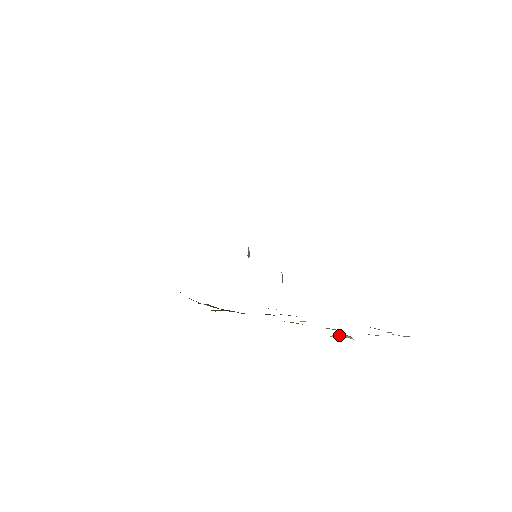
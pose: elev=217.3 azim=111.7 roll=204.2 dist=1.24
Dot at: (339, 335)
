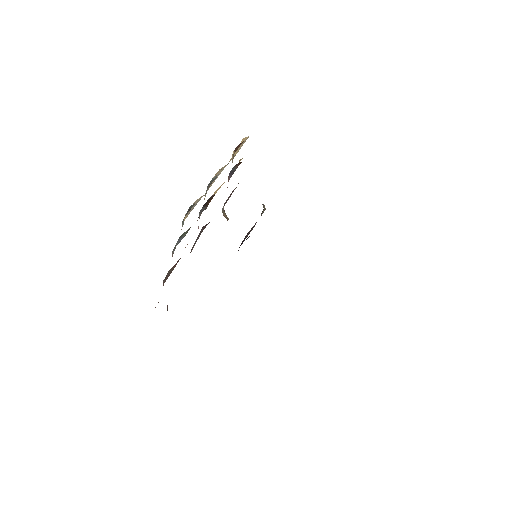
Dot at: occluded
